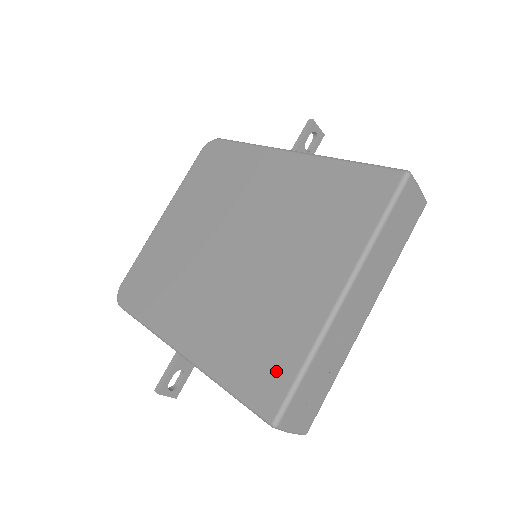
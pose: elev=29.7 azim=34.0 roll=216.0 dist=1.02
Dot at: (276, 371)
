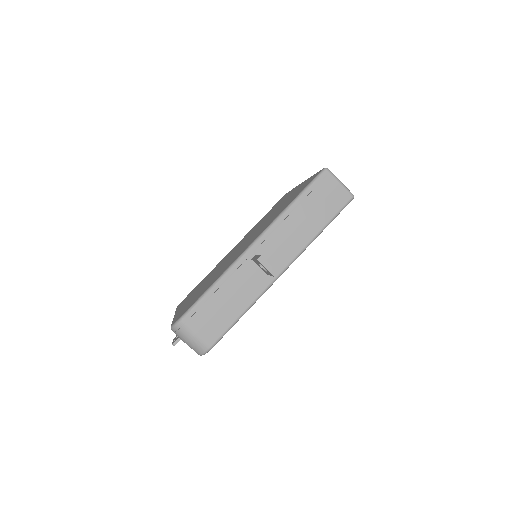
Dot at: (306, 183)
